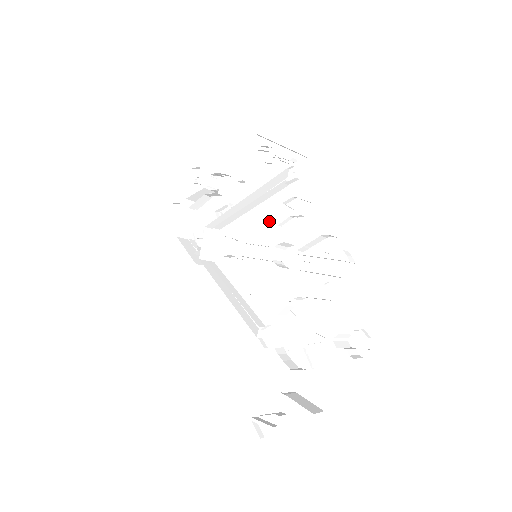
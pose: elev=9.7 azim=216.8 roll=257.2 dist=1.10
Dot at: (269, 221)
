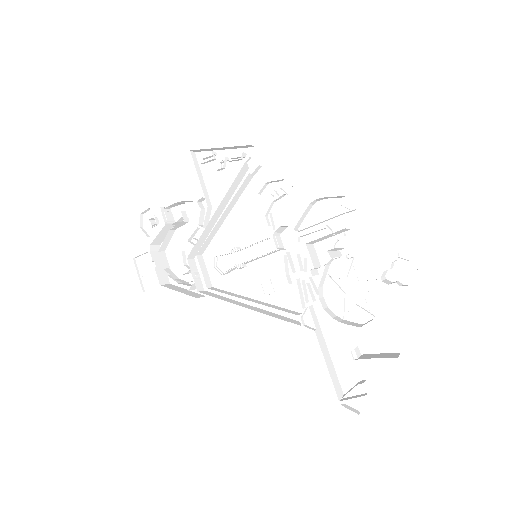
Dot at: (250, 219)
